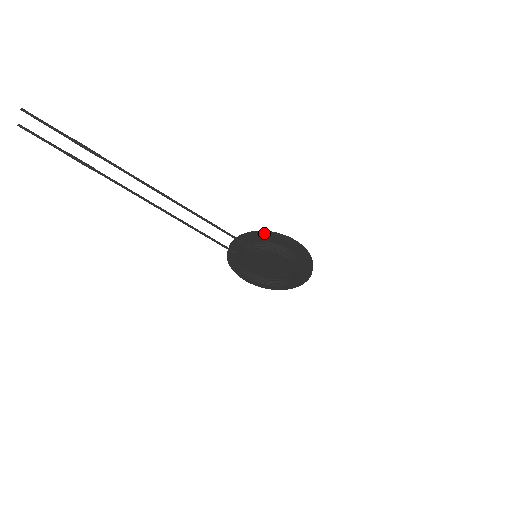
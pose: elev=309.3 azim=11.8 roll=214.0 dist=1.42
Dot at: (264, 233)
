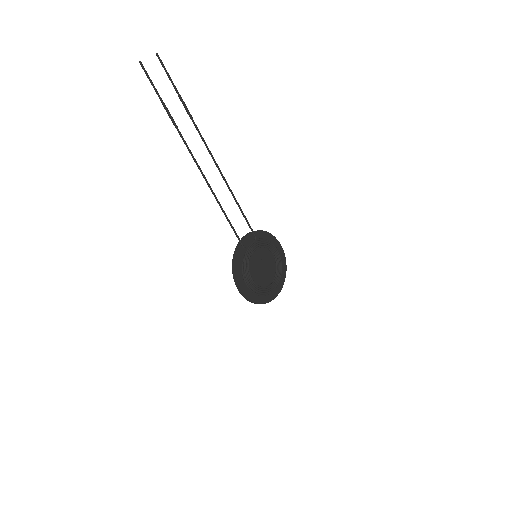
Dot at: (266, 231)
